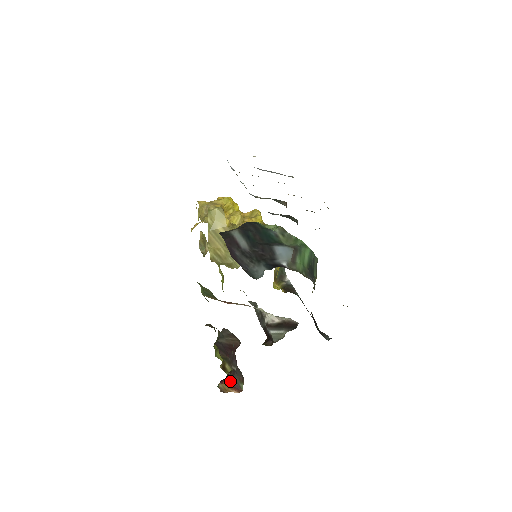
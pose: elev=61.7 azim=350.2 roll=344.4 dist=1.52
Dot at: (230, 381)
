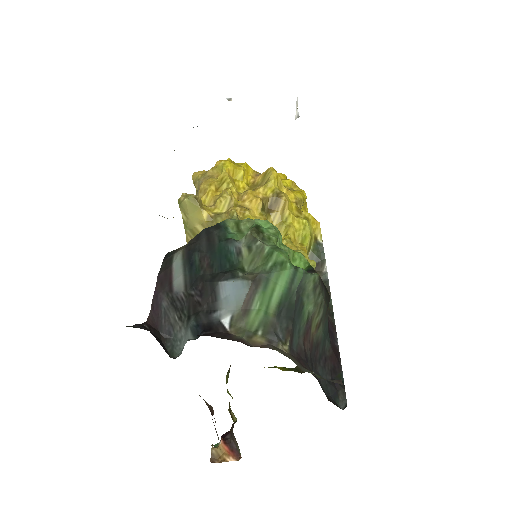
Dot at: (229, 441)
